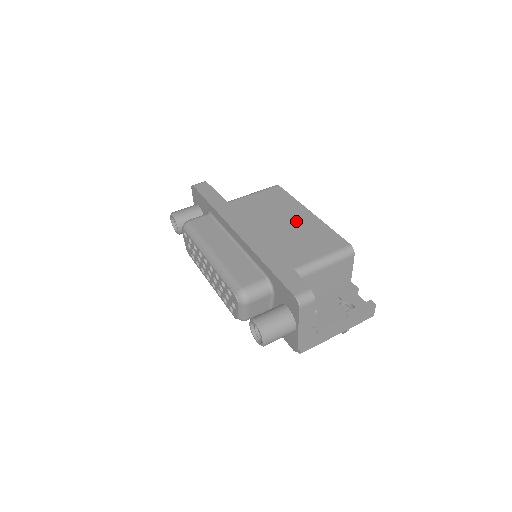
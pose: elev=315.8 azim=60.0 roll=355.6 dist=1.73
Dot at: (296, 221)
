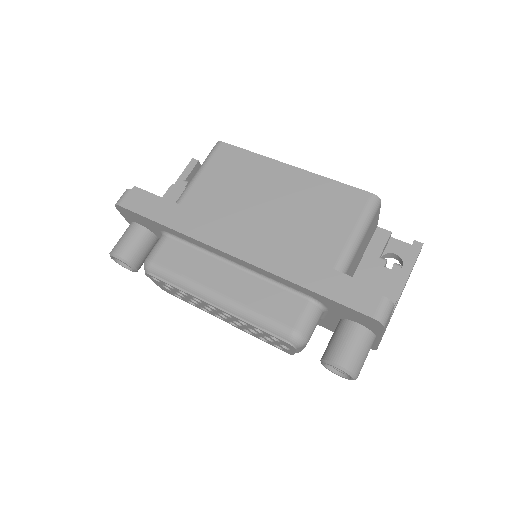
Dot at: (285, 191)
